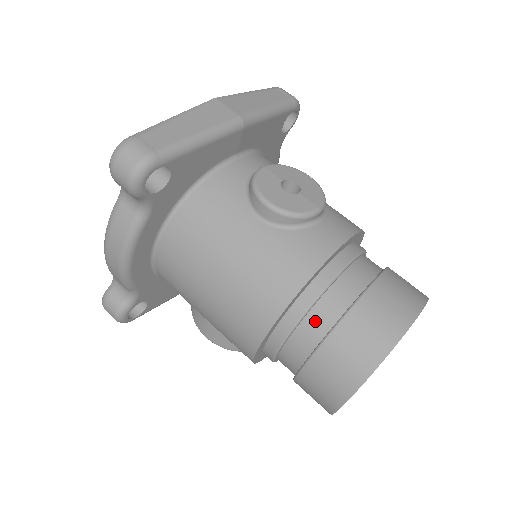
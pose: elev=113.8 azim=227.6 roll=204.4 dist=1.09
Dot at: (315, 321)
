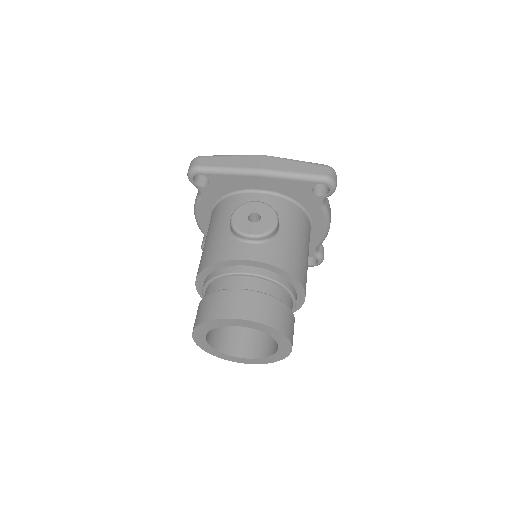
Dot at: (210, 288)
